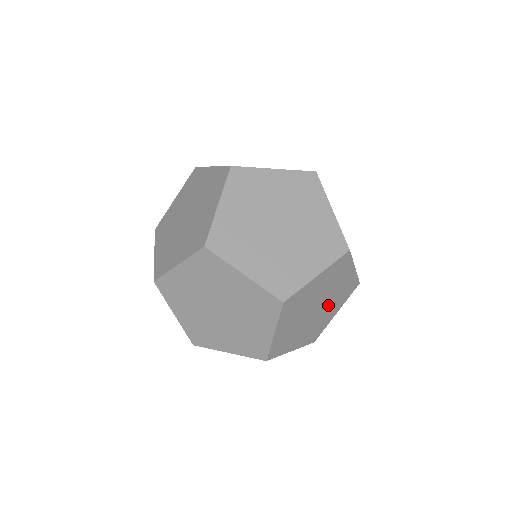
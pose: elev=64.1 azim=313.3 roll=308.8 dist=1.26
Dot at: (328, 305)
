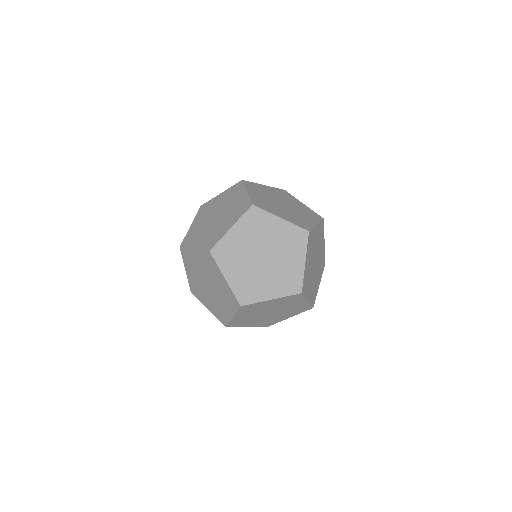
Dot at: (282, 313)
